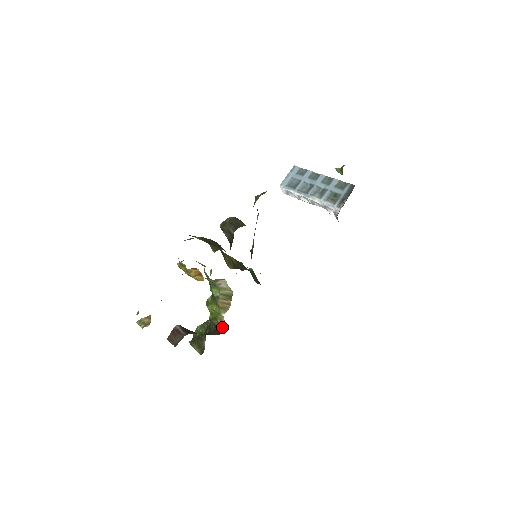
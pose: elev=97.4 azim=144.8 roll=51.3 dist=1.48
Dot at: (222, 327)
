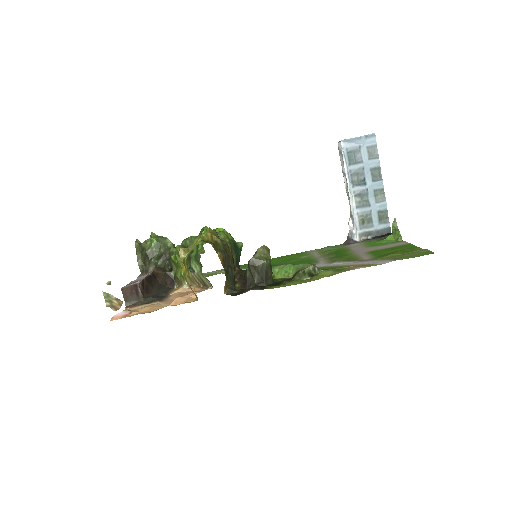
Dot at: (177, 281)
